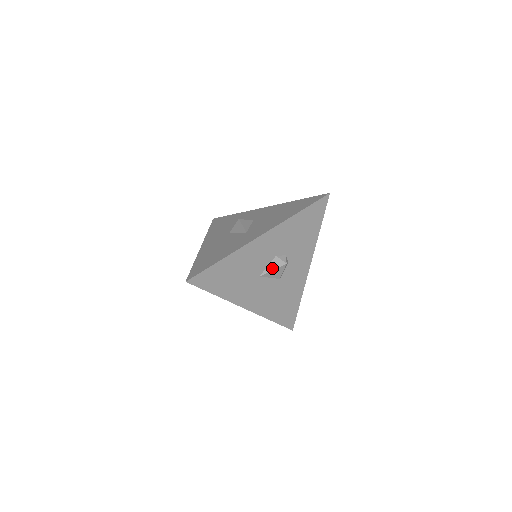
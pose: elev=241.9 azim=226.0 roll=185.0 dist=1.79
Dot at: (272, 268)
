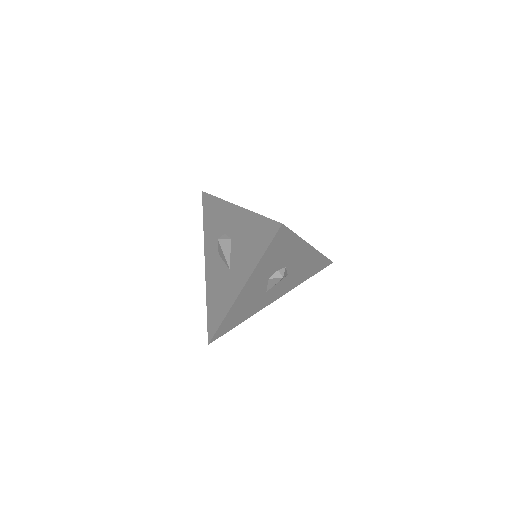
Dot at: (272, 285)
